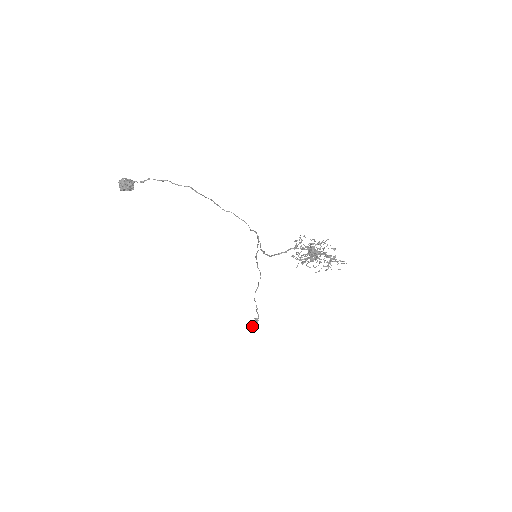
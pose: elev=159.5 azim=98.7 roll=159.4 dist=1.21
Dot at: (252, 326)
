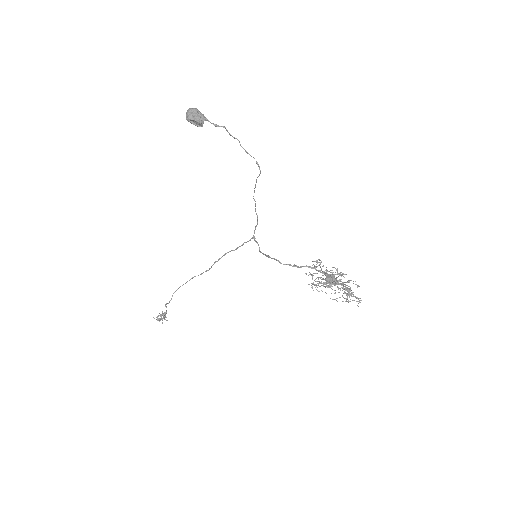
Dot at: (162, 319)
